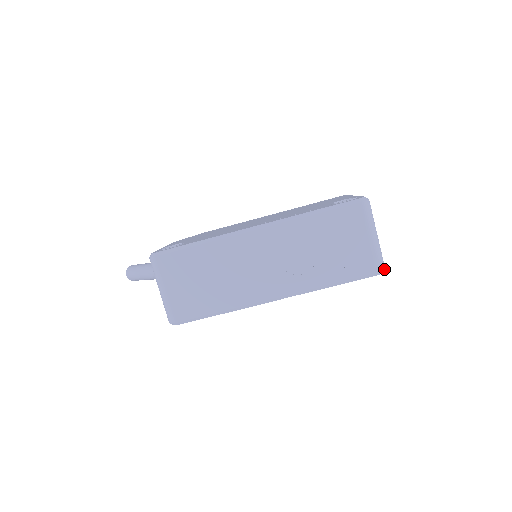
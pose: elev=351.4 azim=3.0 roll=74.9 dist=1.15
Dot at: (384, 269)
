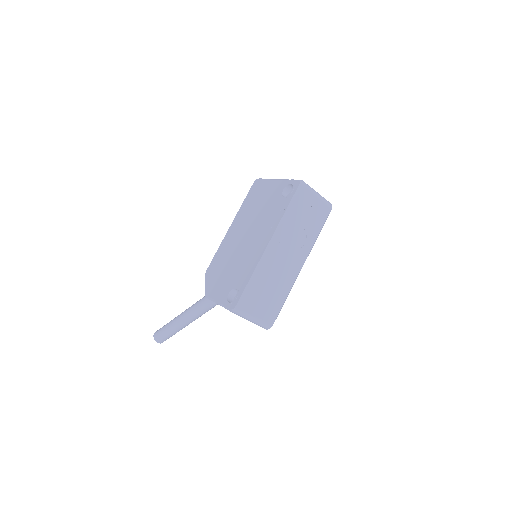
Dot at: occluded
